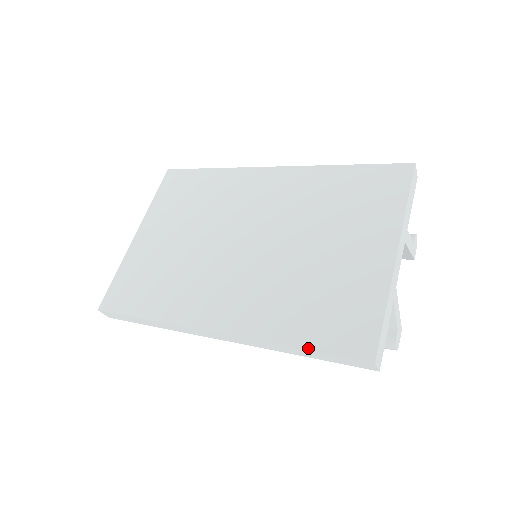
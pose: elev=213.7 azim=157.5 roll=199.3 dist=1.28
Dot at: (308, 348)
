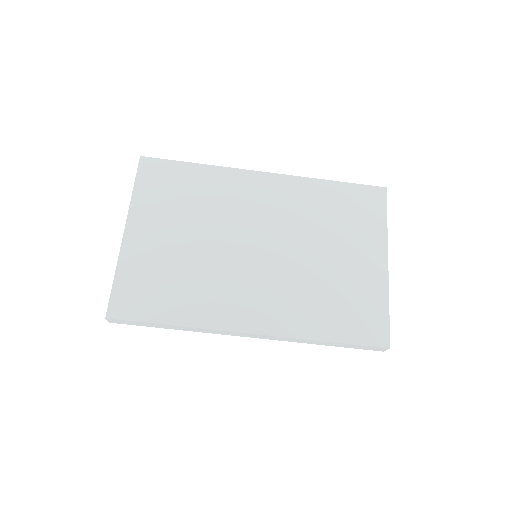
Dot at: (340, 342)
